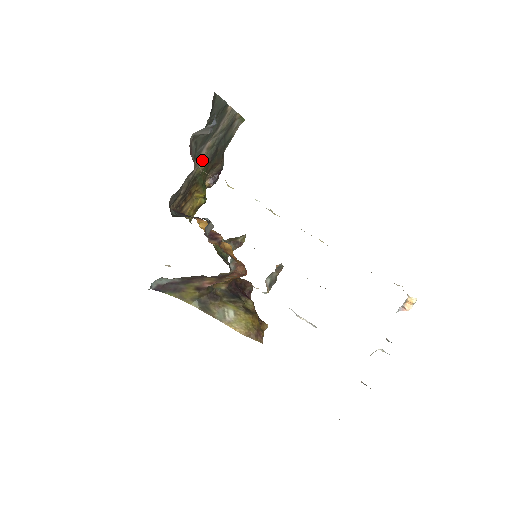
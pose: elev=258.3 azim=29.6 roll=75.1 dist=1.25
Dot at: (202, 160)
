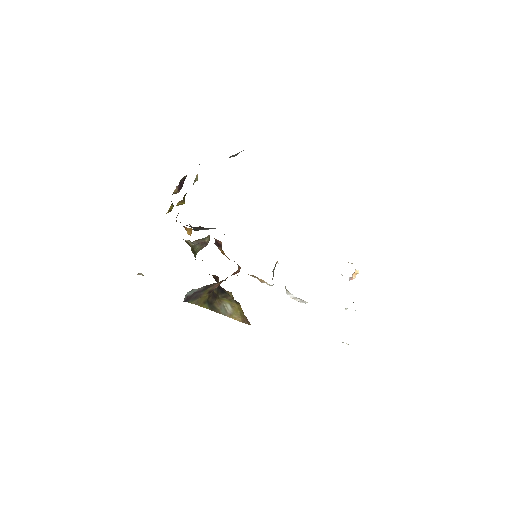
Dot at: occluded
